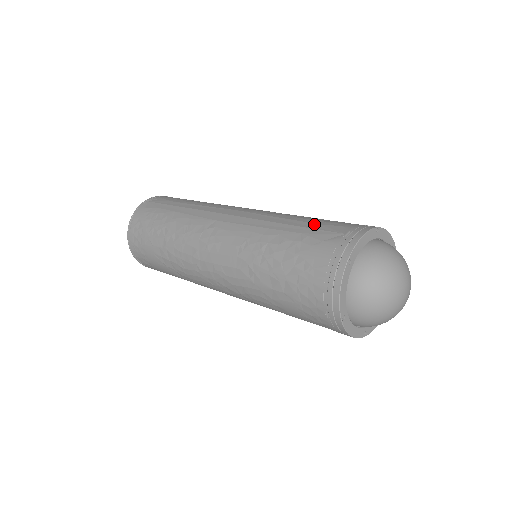
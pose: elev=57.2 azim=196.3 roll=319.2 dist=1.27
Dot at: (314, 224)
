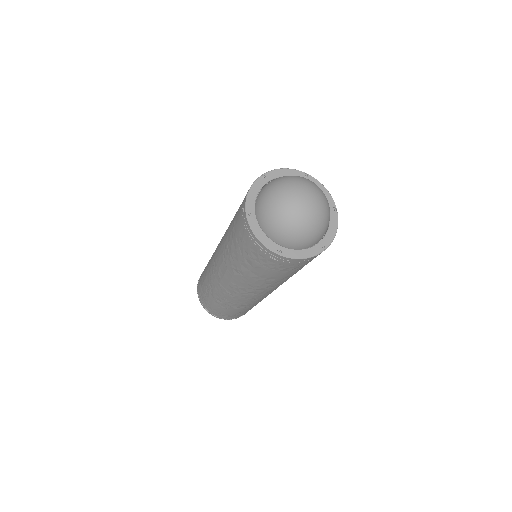
Dot at: occluded
